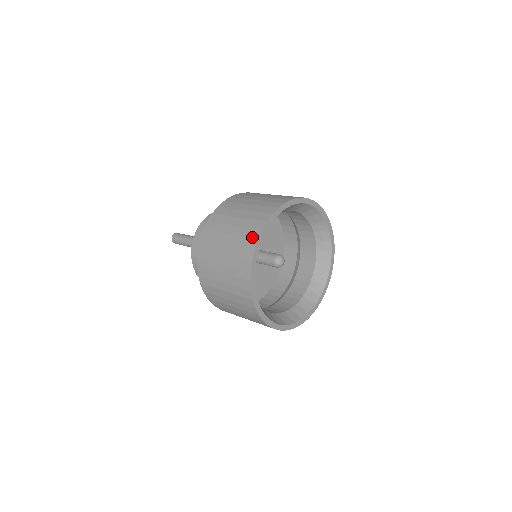
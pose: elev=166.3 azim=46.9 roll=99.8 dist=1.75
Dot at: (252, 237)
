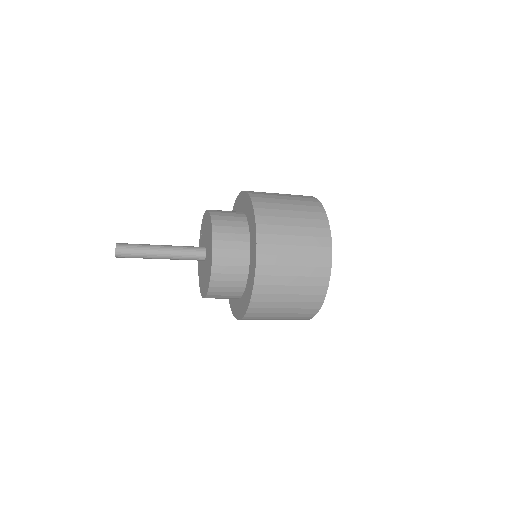
Dot at: (324, 236)
